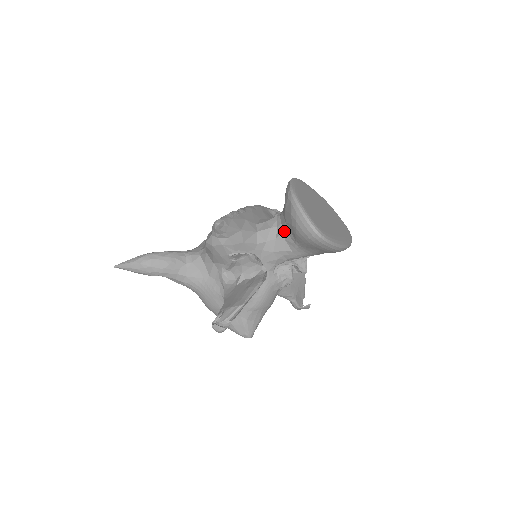
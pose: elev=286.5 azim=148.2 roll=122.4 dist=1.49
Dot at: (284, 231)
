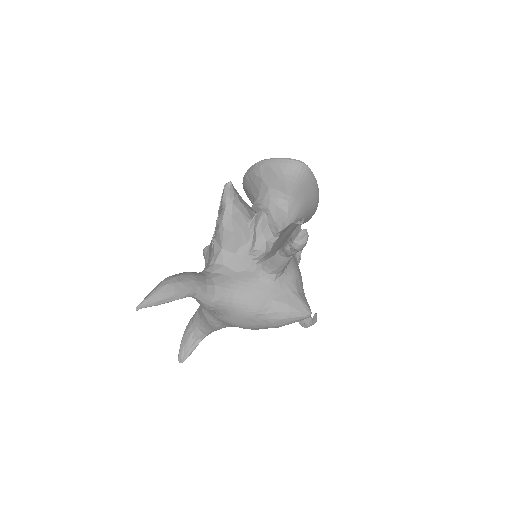
Dot at: (271, 199)
